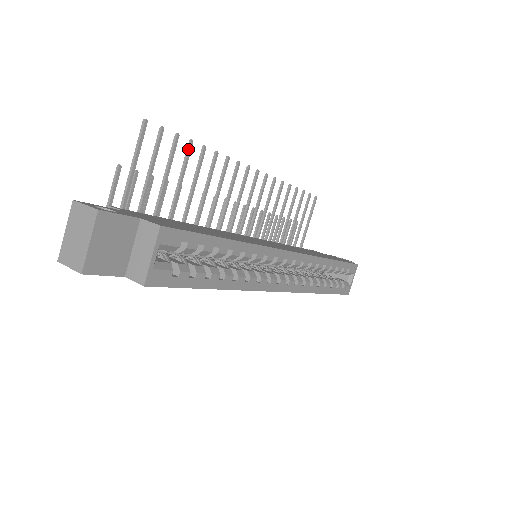
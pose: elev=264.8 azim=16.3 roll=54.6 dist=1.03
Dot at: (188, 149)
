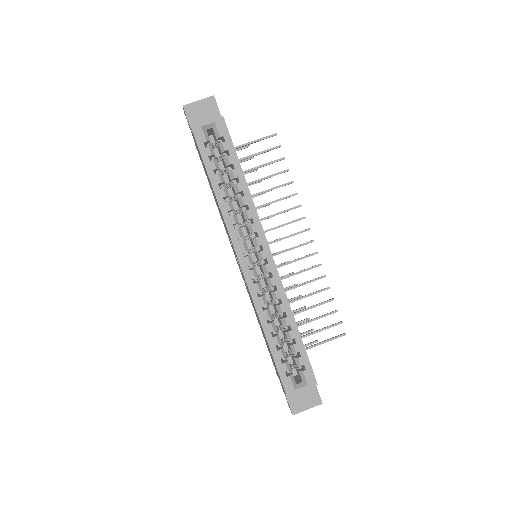
Dot at: (283, 171)
